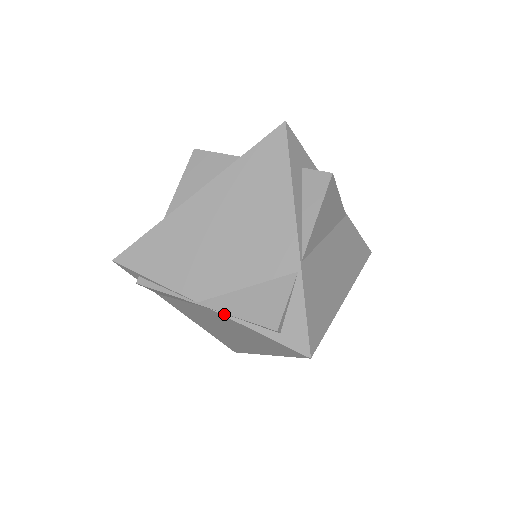
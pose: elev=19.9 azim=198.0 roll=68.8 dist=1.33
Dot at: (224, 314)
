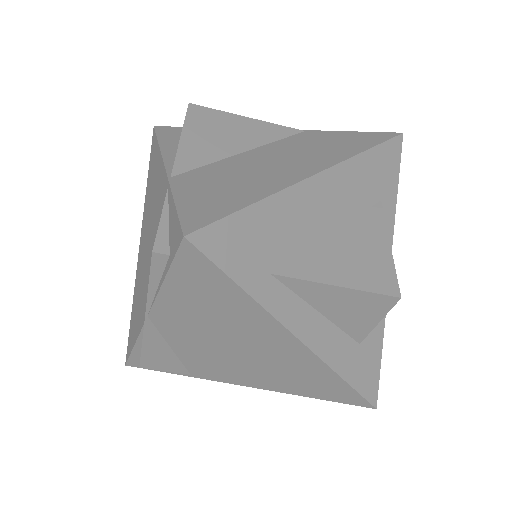
Dot at: (152, 304)
